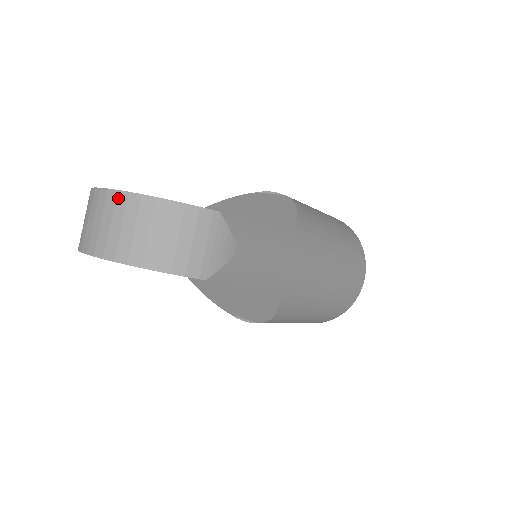
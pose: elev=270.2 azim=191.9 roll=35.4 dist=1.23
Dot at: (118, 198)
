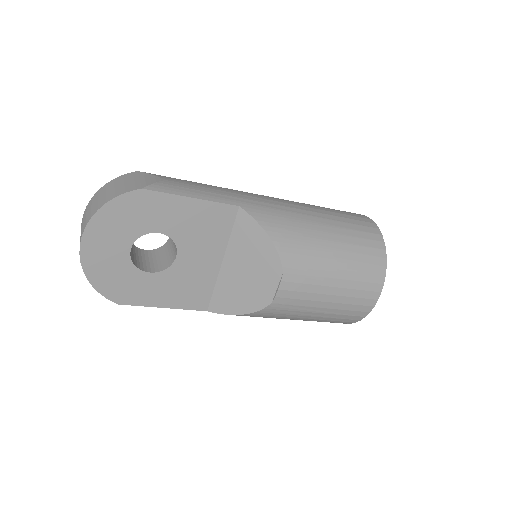
Dot at: (84, 214)
